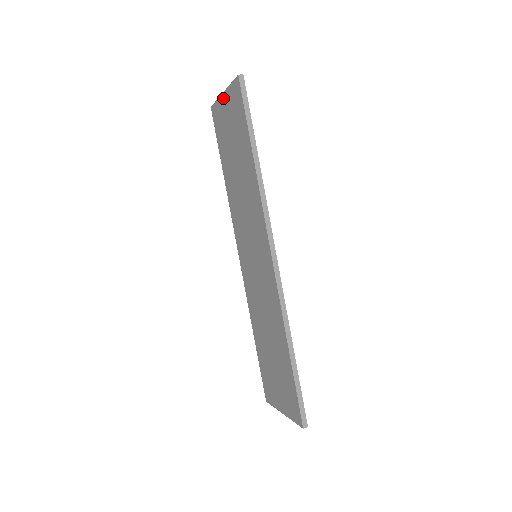
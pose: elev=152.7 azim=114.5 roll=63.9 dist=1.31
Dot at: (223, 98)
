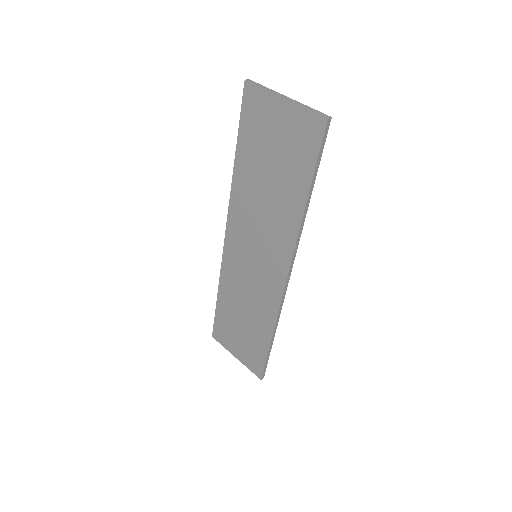
Dot at: (280, 103)
